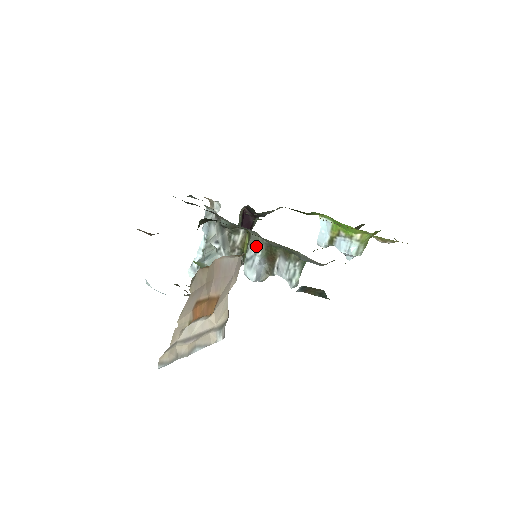
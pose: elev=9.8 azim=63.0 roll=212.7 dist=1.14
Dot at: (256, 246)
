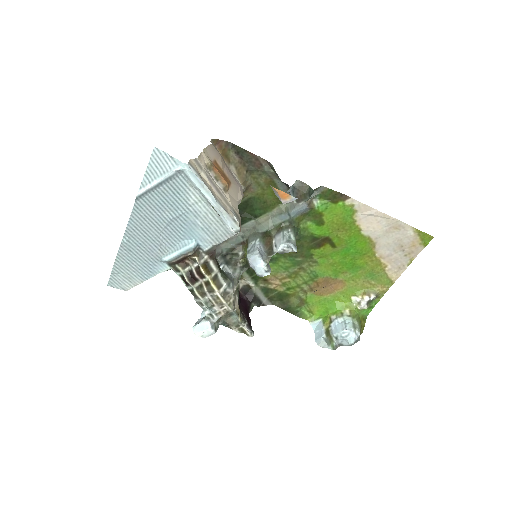
Dot at: (254, 238)
